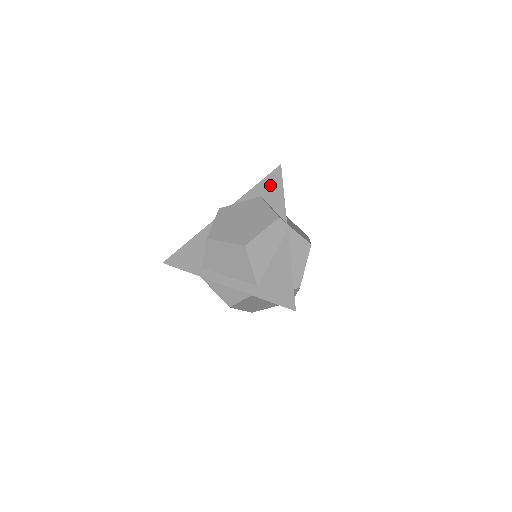
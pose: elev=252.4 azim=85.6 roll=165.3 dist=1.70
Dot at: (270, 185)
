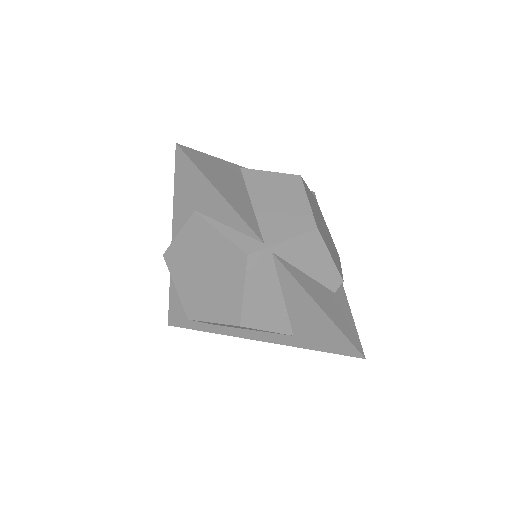
Dot at: (192, 188)
